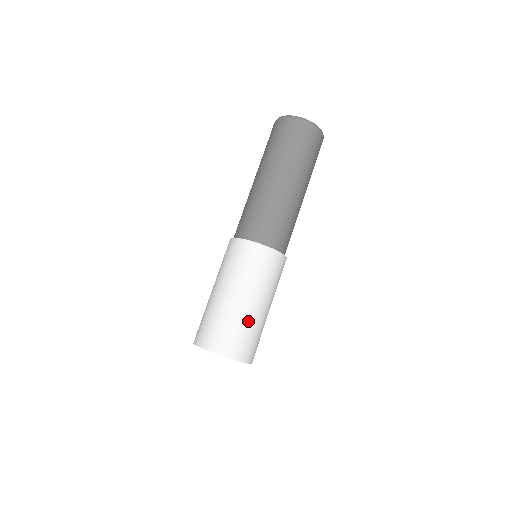
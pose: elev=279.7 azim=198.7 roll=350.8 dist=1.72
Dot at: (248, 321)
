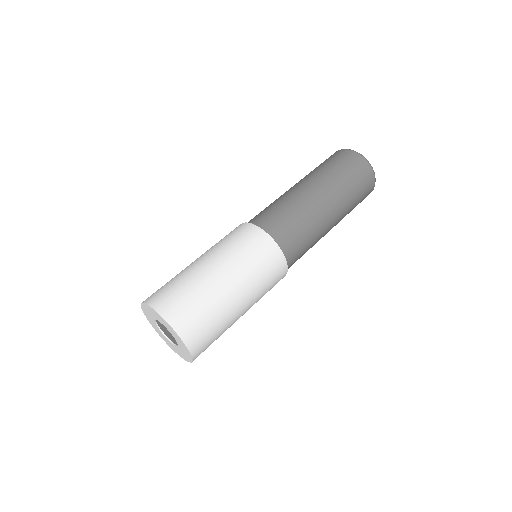
Dot at: (197, 283)
